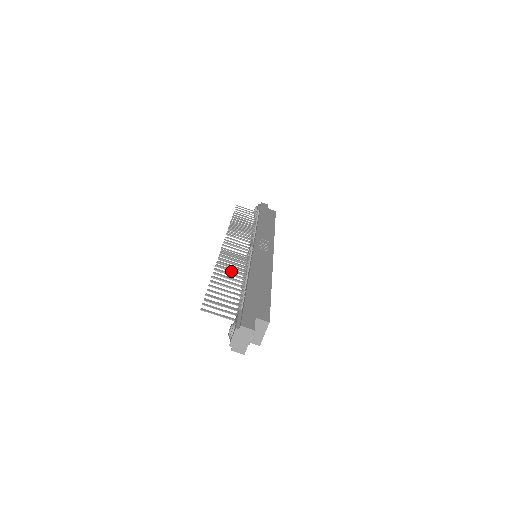
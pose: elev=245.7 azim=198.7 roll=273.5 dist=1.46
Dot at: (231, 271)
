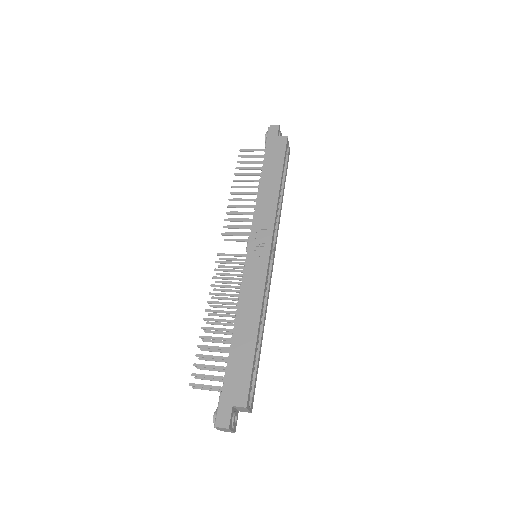
Dot at: occluded
